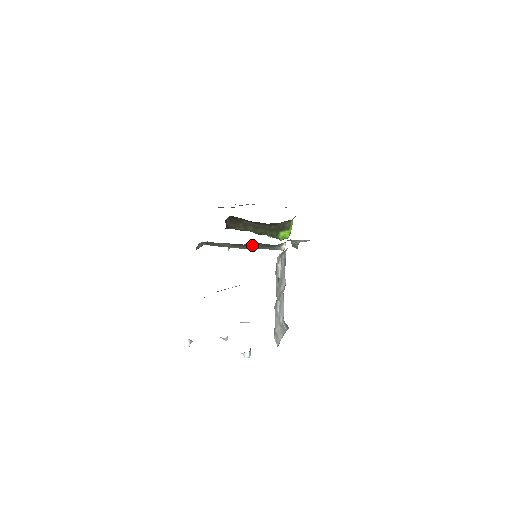
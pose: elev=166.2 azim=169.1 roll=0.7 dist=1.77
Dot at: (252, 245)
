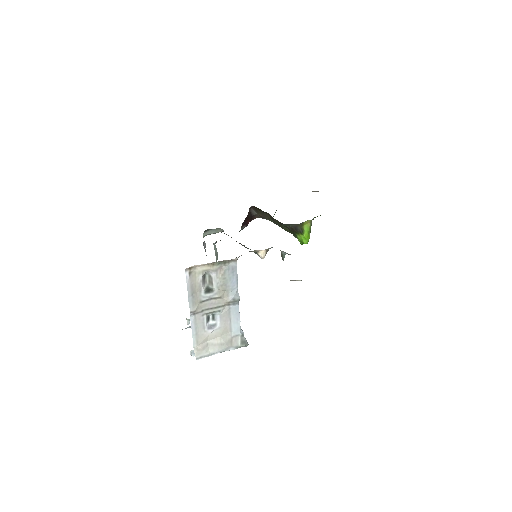
Dot at: (241, 244)
